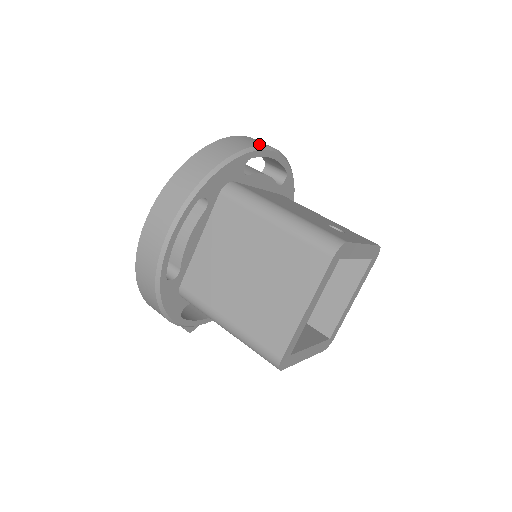
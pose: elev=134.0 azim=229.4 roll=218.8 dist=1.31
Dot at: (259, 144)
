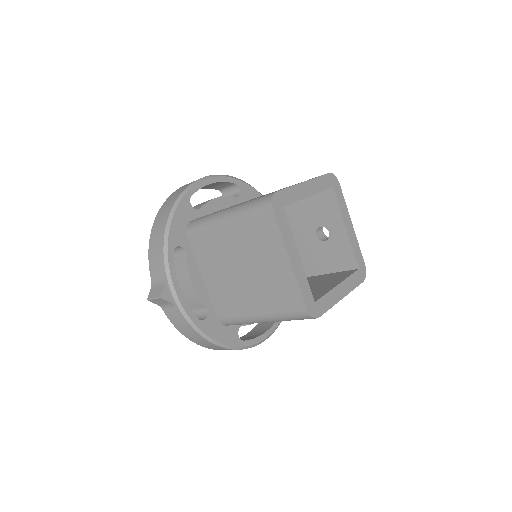
Dot at: occluded
